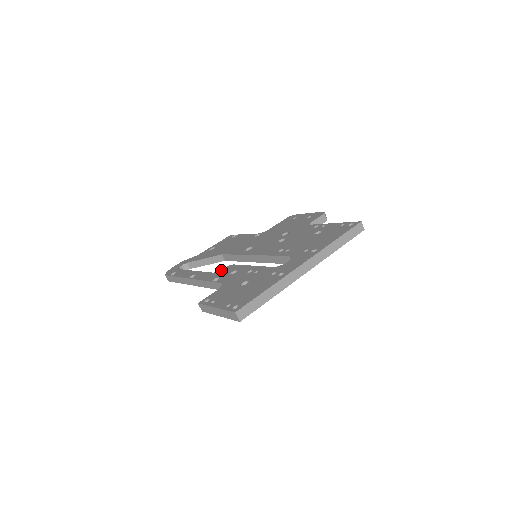
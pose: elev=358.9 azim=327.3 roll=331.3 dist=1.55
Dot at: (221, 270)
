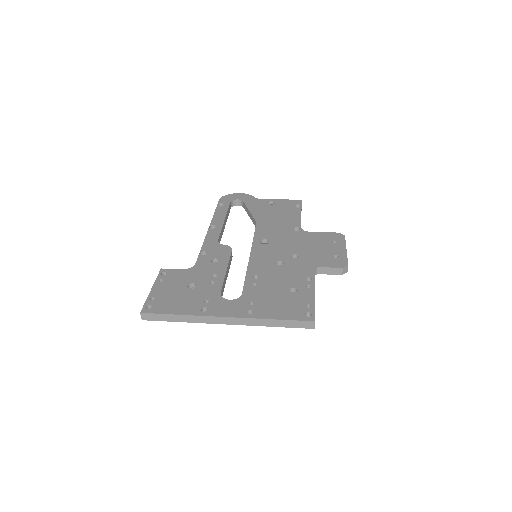
Dot at: (221, 246)
